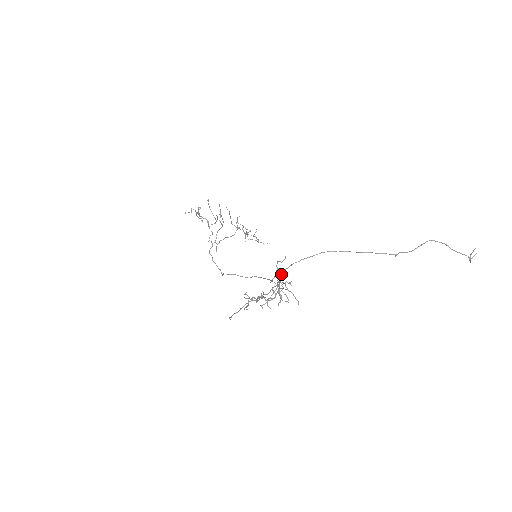
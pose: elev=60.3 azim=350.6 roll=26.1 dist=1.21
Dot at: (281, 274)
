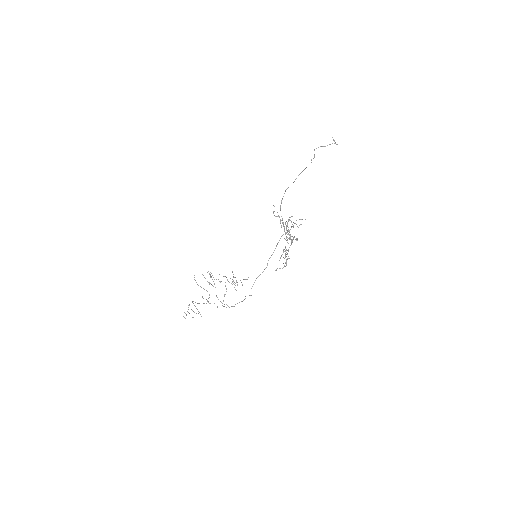
Dot at: (282, 218)
